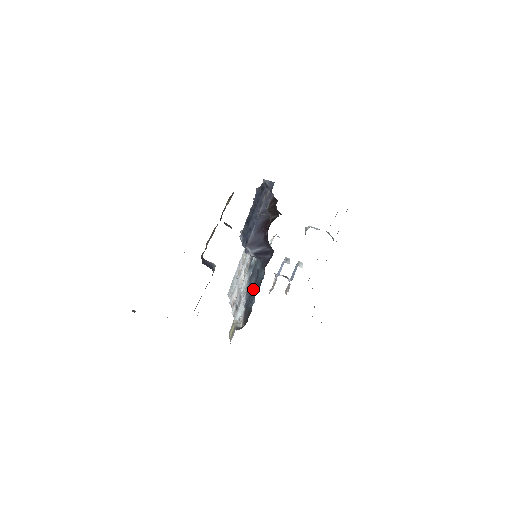
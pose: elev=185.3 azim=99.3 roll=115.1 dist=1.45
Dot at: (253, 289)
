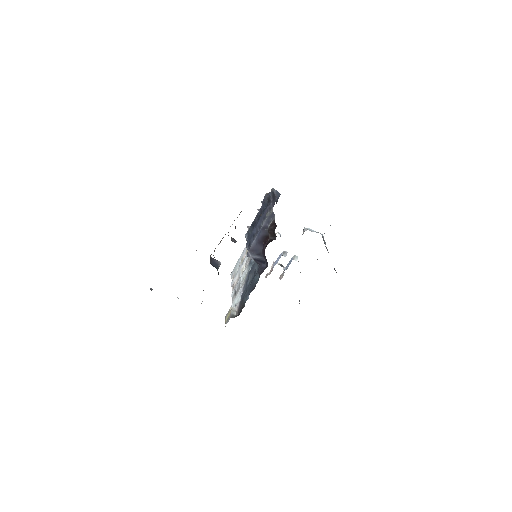
Dot at: (249, 286)
